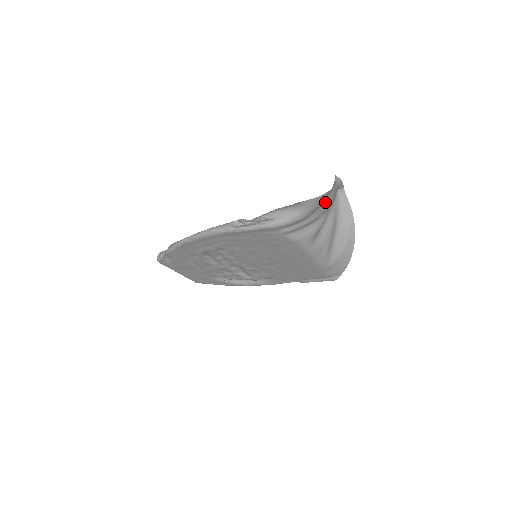
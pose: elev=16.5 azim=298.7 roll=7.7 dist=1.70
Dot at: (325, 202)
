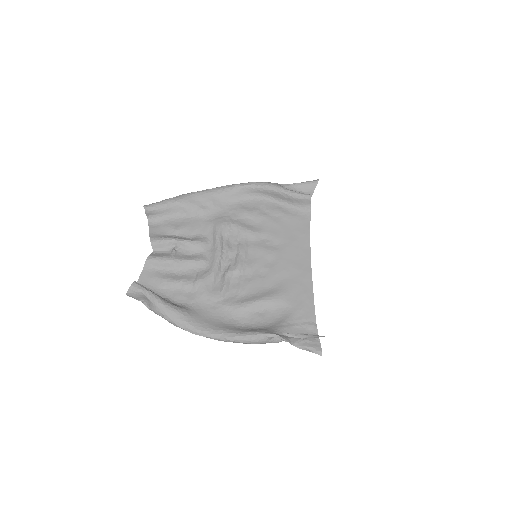
Dot at: occluded
